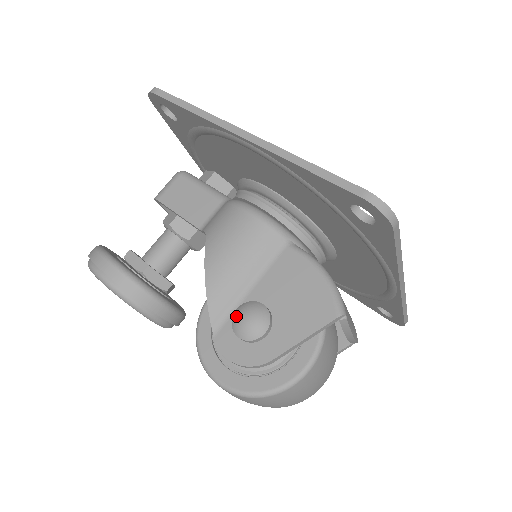
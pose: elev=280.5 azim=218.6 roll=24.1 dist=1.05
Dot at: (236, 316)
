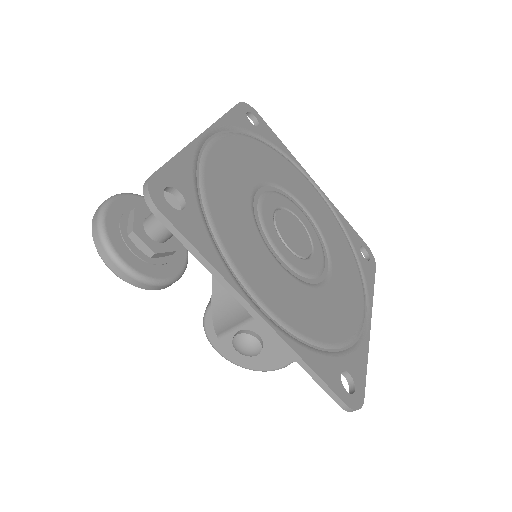
Dot at: (236, 342)
